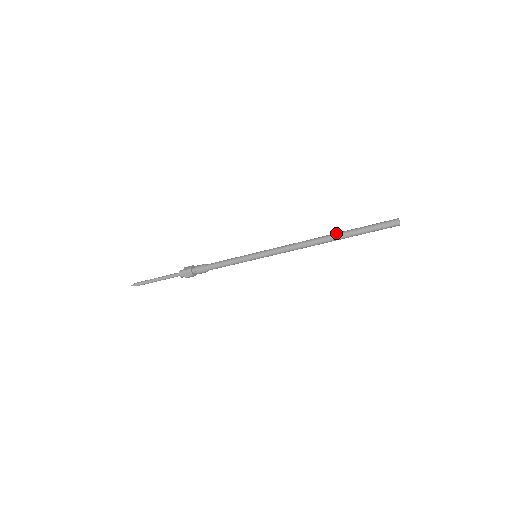
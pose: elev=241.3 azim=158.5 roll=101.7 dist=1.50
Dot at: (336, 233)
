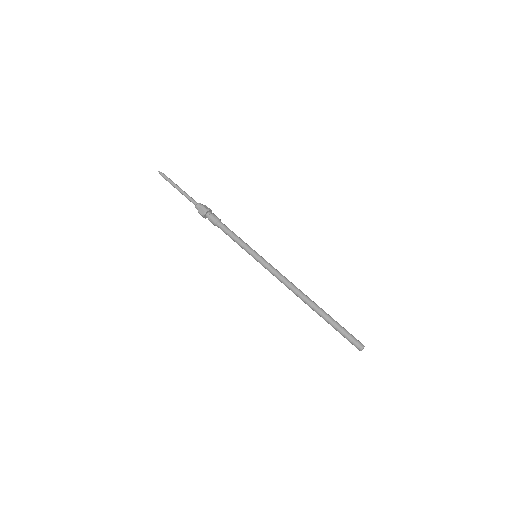
Dot at: occluded
